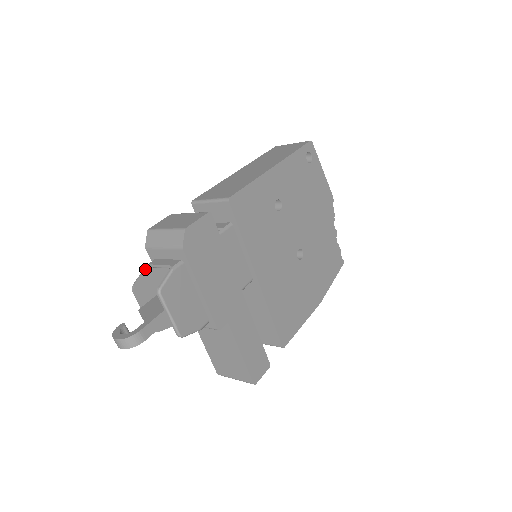
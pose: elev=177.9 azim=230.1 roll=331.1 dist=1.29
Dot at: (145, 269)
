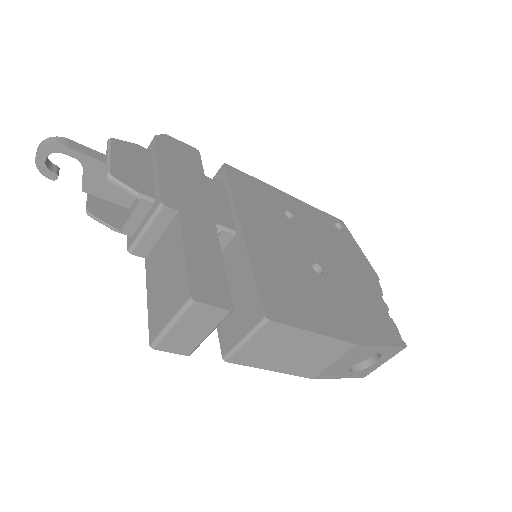
Dot at: occluded
